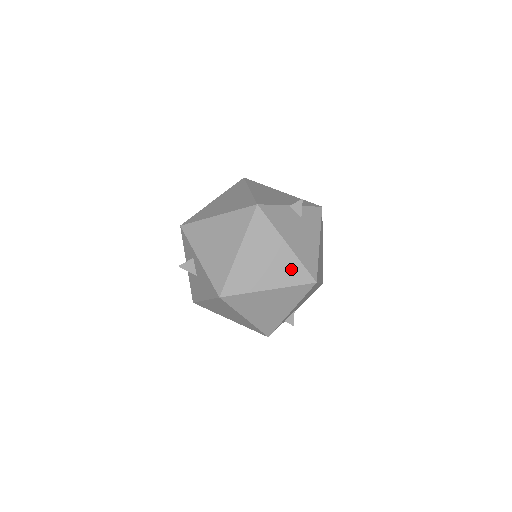
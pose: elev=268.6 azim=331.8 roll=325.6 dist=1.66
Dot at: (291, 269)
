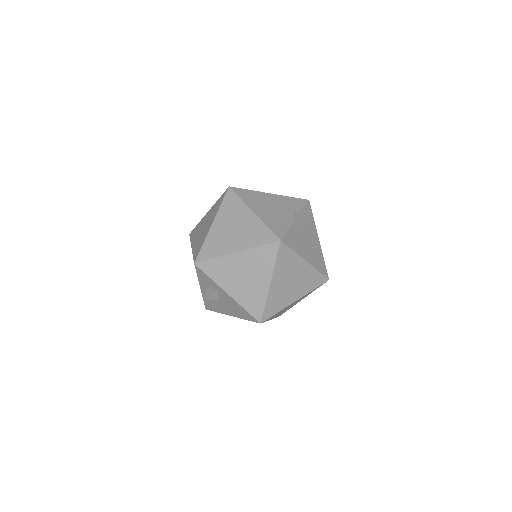
Dot at: (311, 279)
